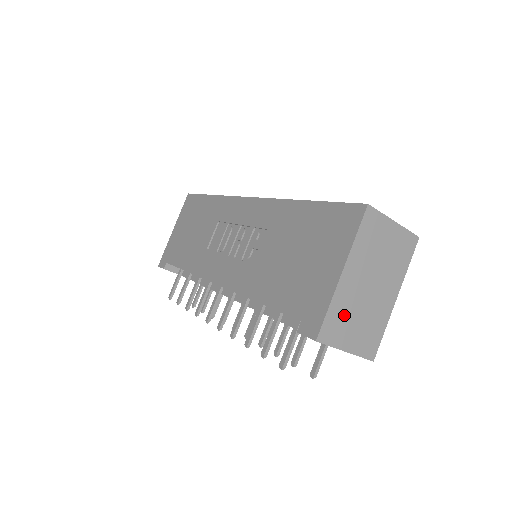
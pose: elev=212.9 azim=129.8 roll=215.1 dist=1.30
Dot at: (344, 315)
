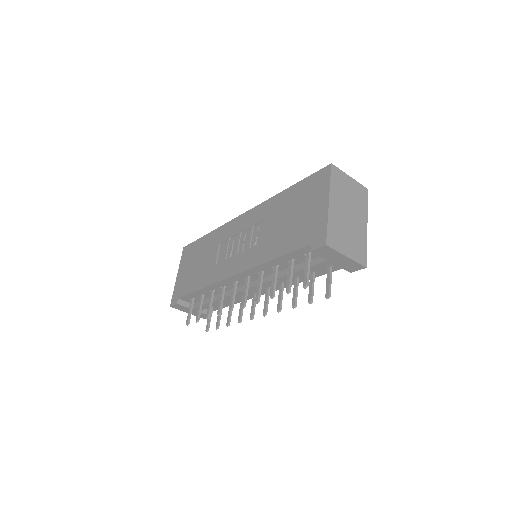
Dot at: (338, 231)
